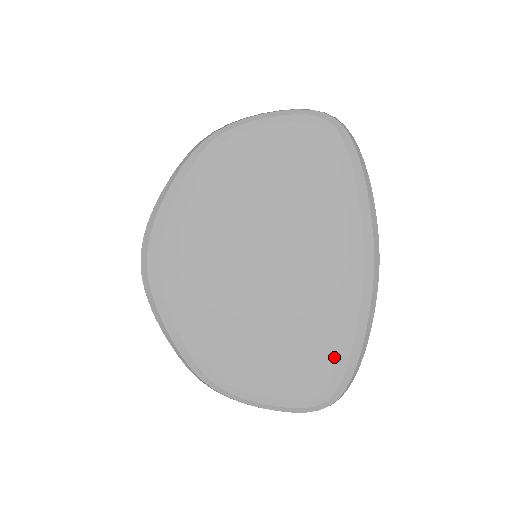
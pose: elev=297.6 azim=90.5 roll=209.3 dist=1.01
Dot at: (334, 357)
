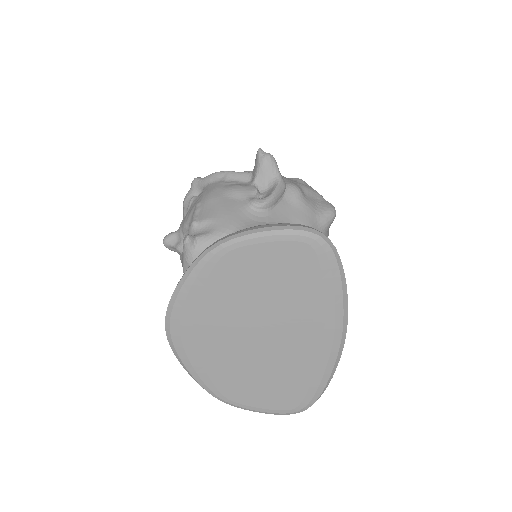
Dot at: (306, 389)
